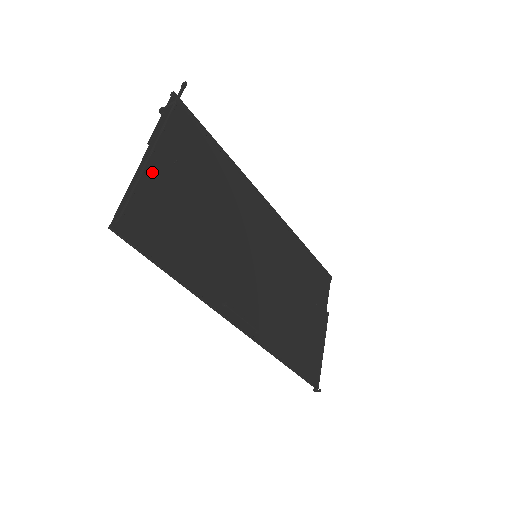
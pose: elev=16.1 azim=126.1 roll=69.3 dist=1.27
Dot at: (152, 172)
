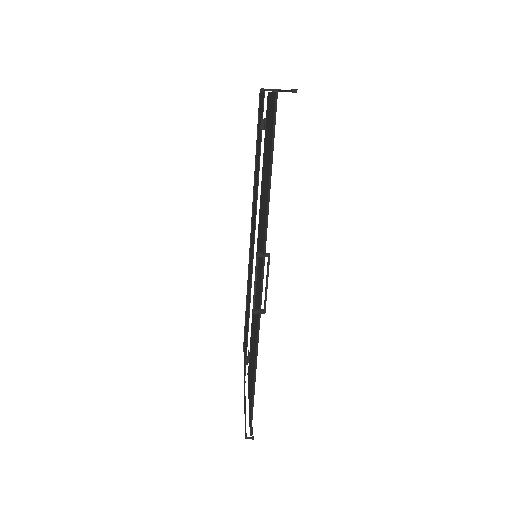
Dot at: occluded
